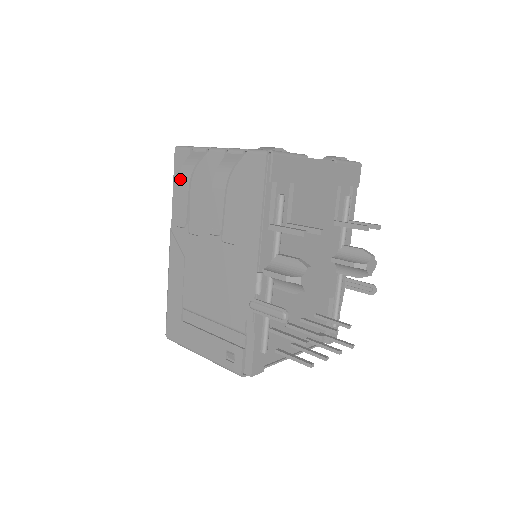
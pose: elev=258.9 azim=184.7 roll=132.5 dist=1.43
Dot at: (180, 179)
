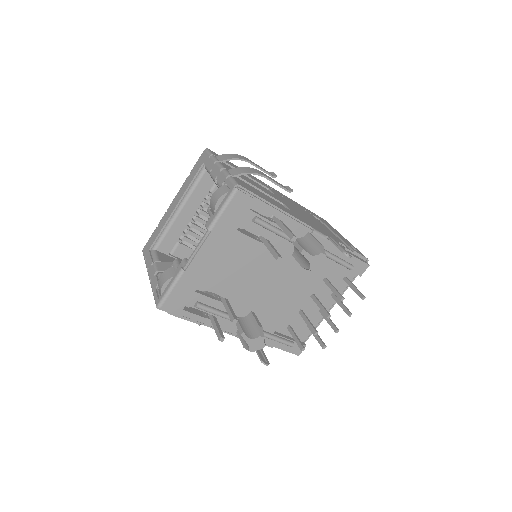
Dot at: occluded
